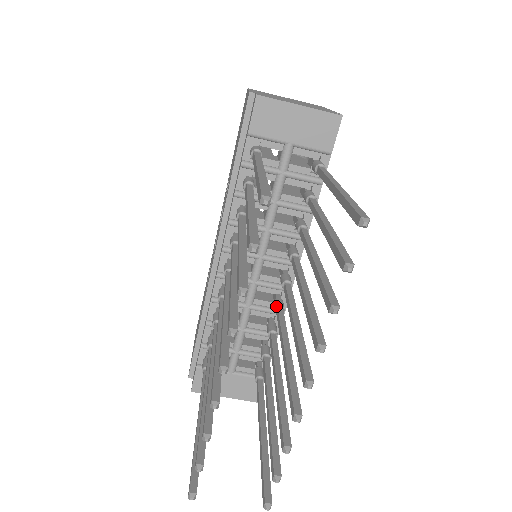
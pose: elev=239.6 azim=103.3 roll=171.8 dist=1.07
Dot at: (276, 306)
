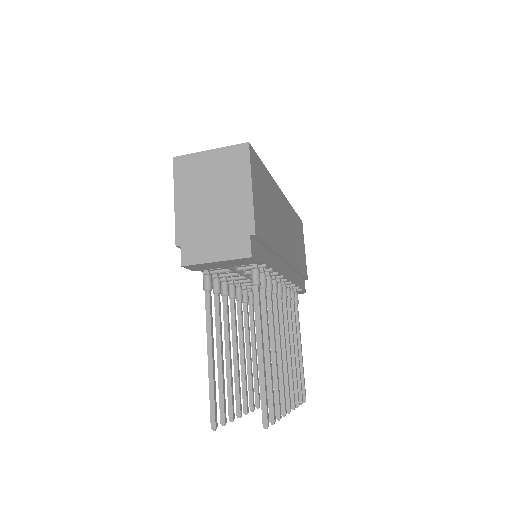
Dot at: occluded
